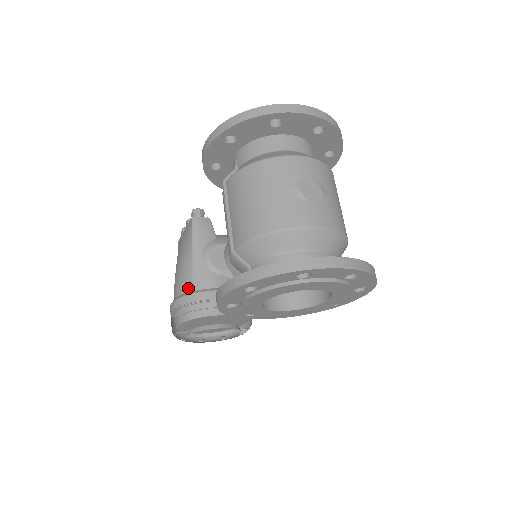
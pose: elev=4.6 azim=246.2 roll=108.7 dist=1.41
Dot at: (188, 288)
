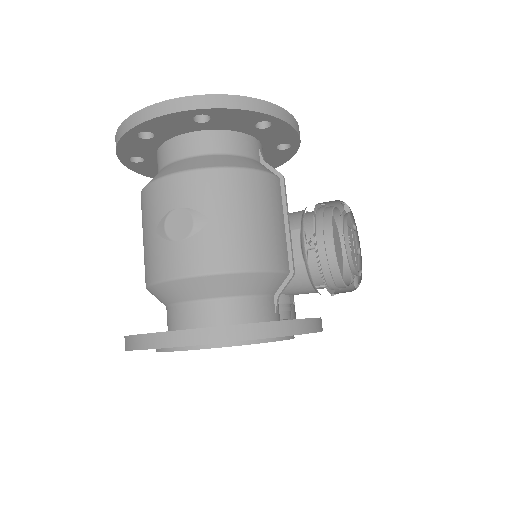
Dot at: occluded
